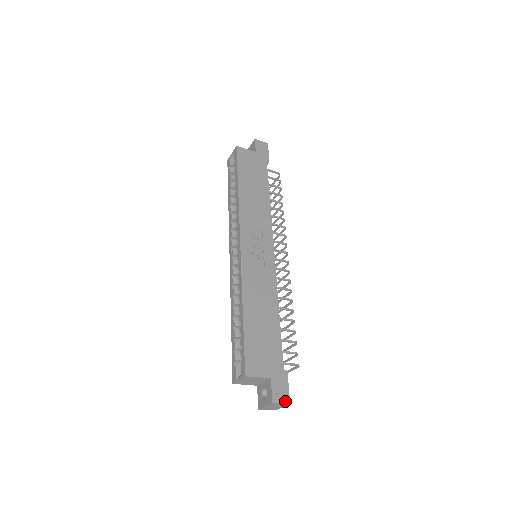
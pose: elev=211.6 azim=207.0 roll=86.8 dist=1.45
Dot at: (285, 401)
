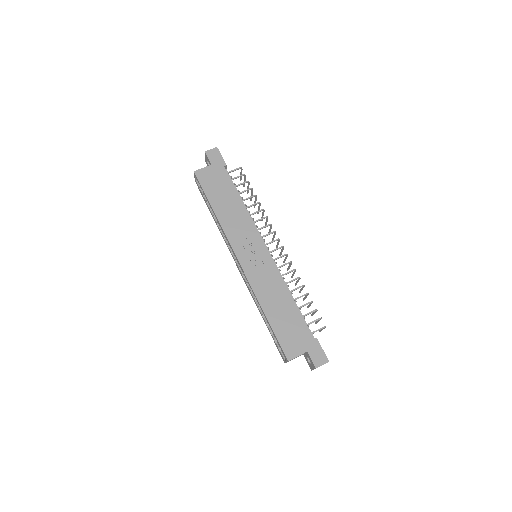
Dot at: (324, 362)
